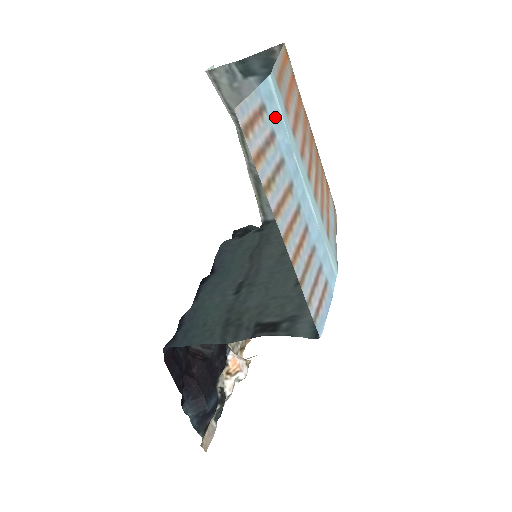
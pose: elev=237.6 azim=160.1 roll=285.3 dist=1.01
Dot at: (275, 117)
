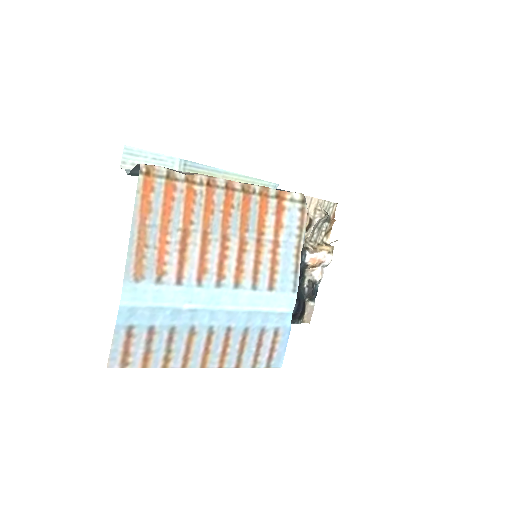
Dot at: (145, 316)
